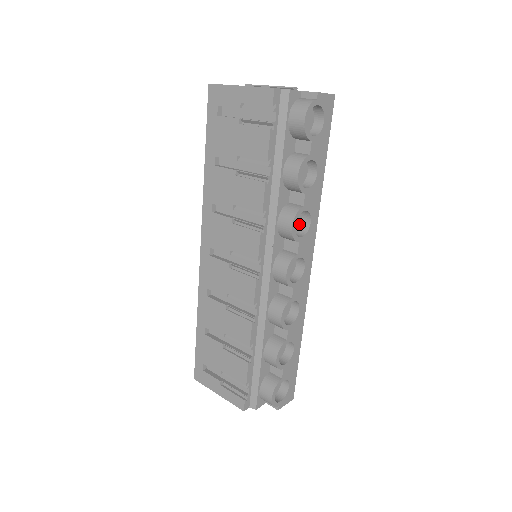
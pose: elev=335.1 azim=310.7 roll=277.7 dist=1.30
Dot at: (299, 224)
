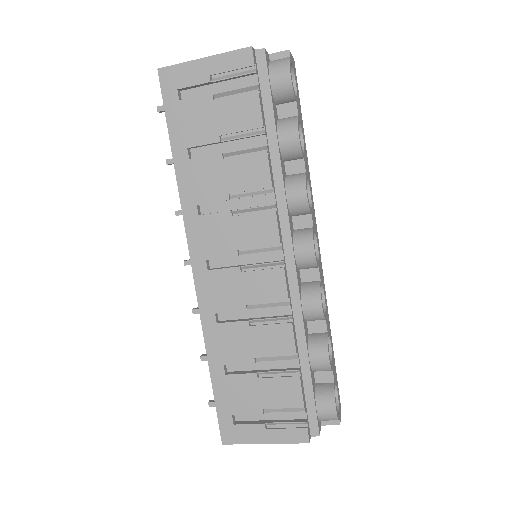
Dot at: occluded
